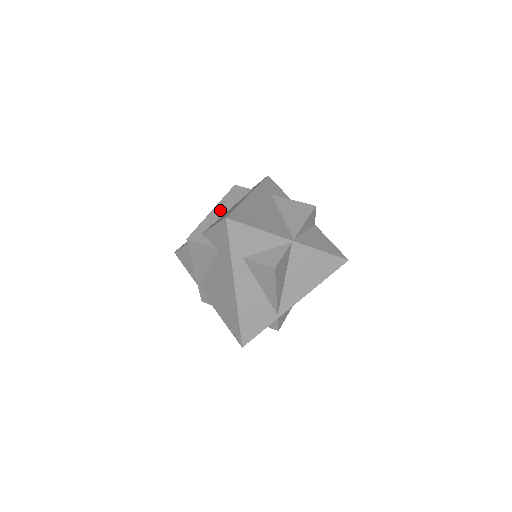
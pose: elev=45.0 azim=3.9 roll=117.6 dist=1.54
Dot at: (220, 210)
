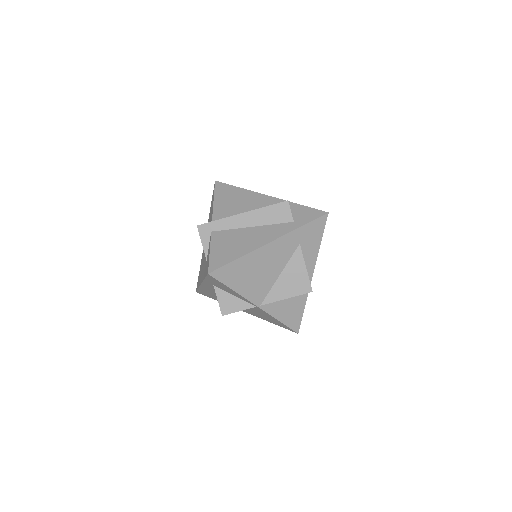
Dot at: (247, 220)
